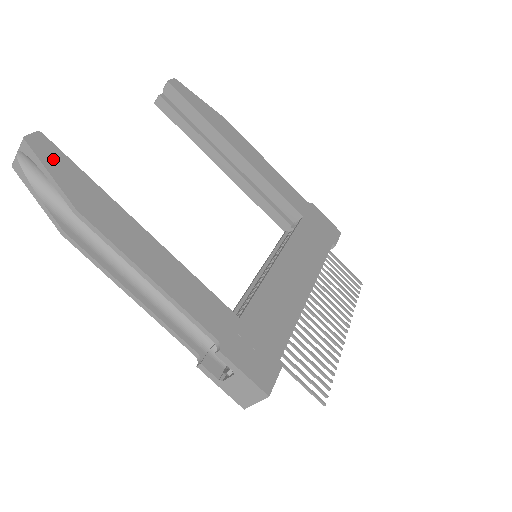
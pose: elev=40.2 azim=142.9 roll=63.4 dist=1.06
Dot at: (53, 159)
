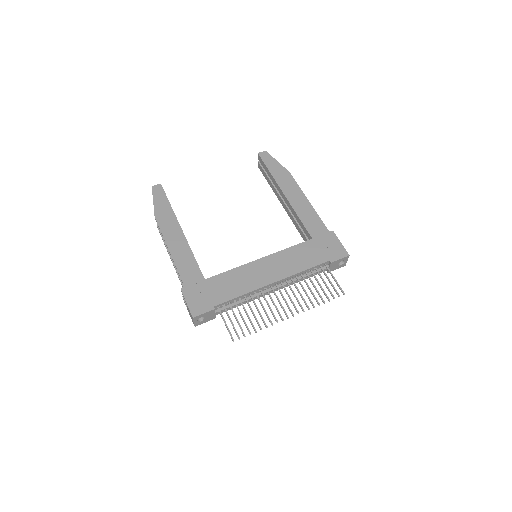
Dot at: (159, 196)
